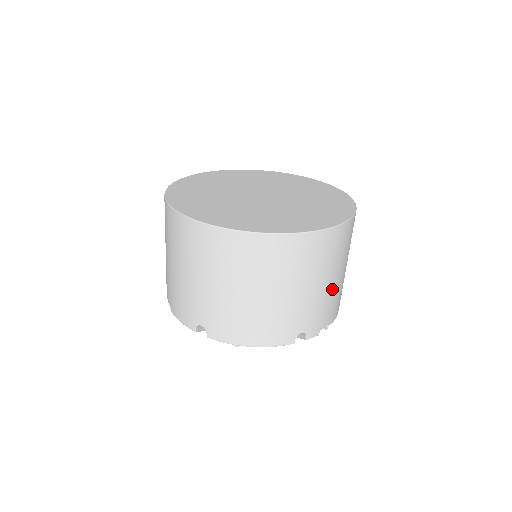
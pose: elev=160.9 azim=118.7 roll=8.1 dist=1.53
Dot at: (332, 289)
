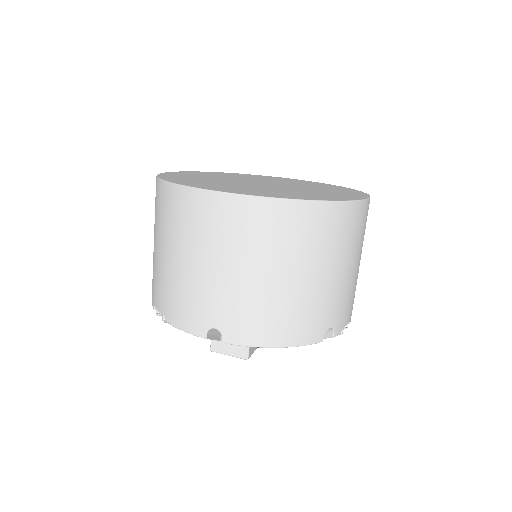
Dot at: (355, 277)
